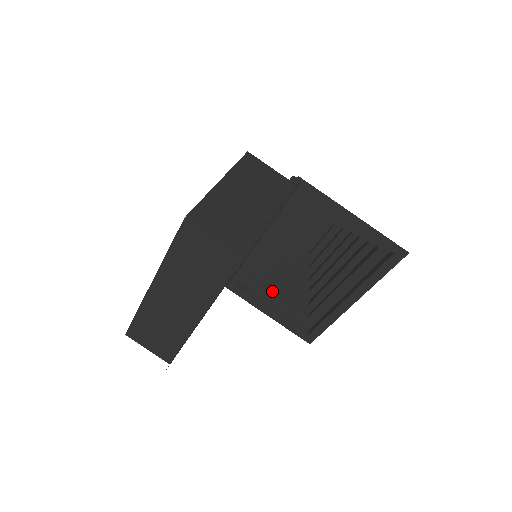
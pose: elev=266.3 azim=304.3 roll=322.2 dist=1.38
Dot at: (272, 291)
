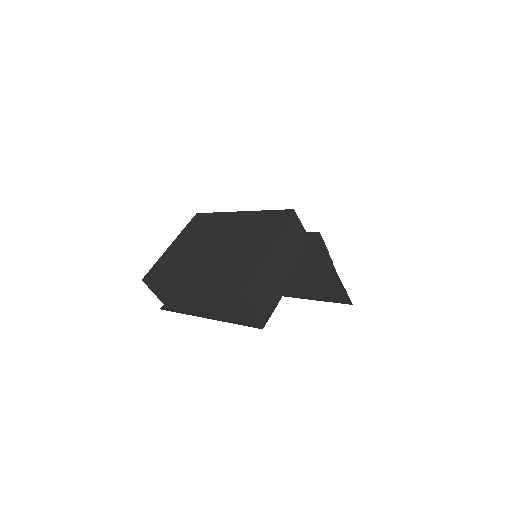
Dot at: occluded
